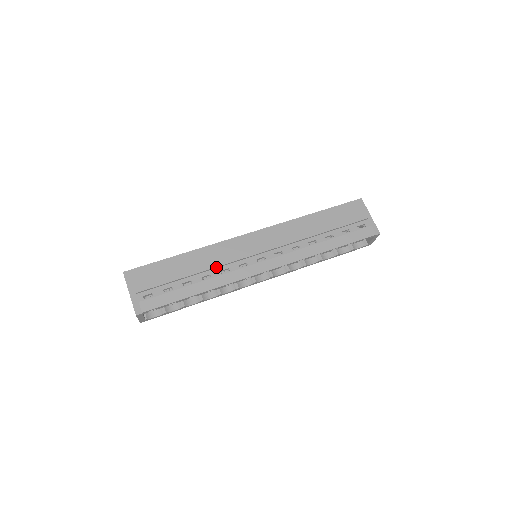
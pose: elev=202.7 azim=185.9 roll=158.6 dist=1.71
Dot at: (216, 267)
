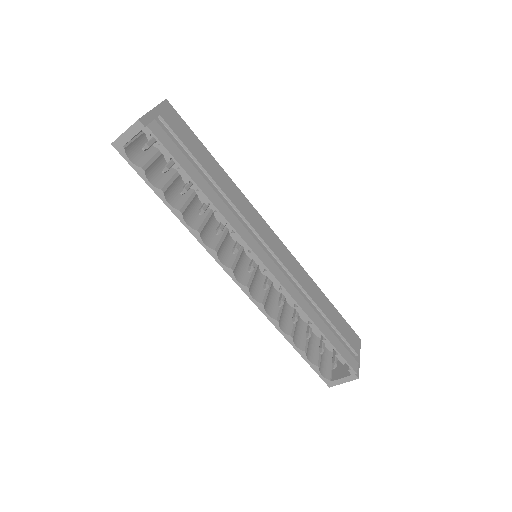
Dot at: (234, 205)
